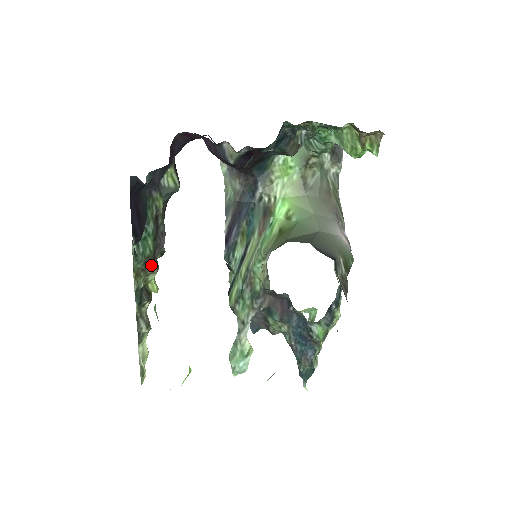
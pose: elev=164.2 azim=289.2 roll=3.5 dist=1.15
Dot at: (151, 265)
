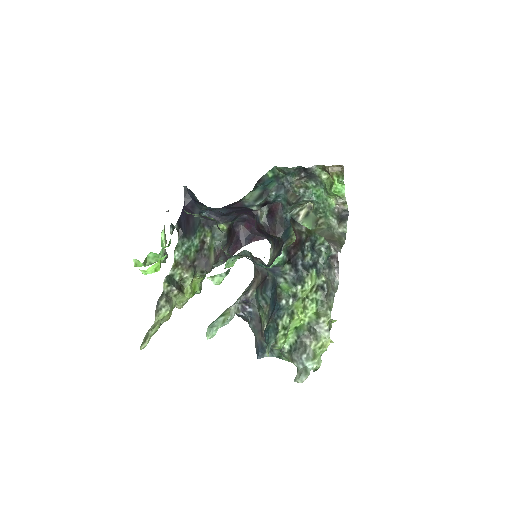
Dot at: (188, 266)
